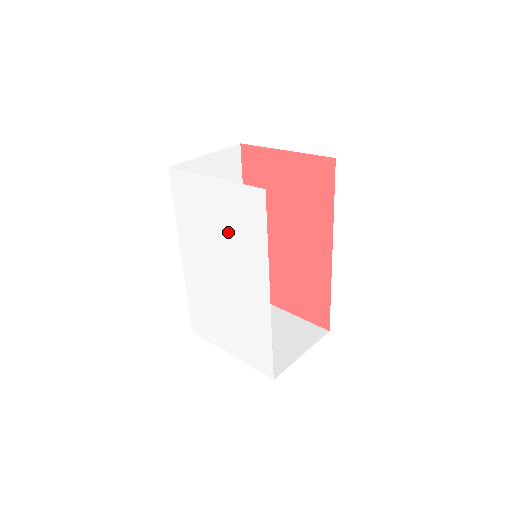
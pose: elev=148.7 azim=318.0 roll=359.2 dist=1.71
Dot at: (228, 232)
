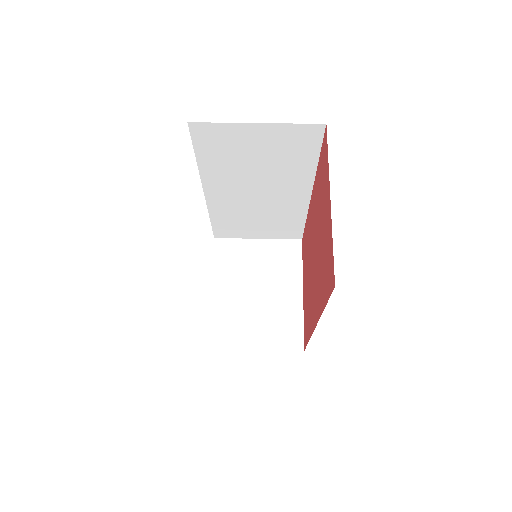
Dot at: occluded
